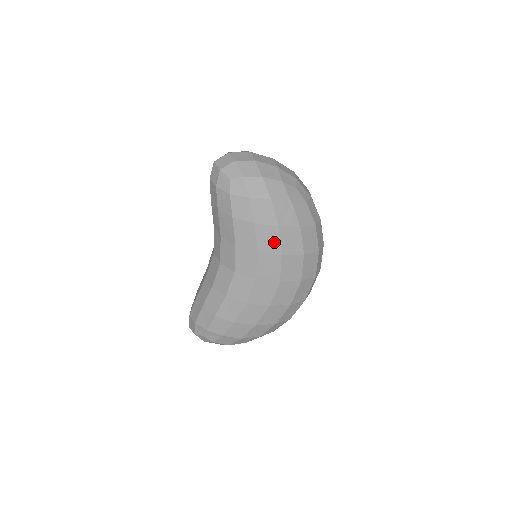
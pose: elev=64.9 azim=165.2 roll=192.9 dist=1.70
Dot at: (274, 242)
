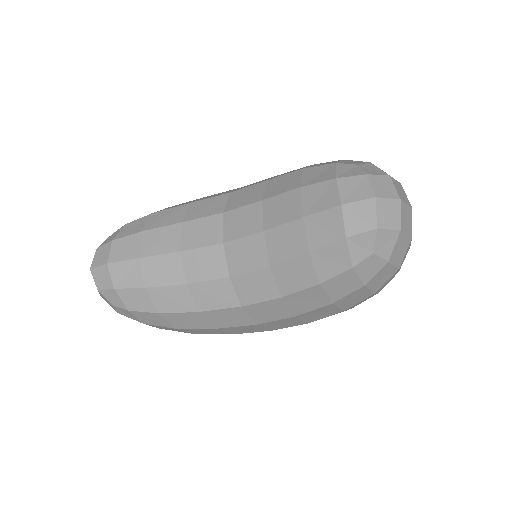
Dot at: (320, 316)
